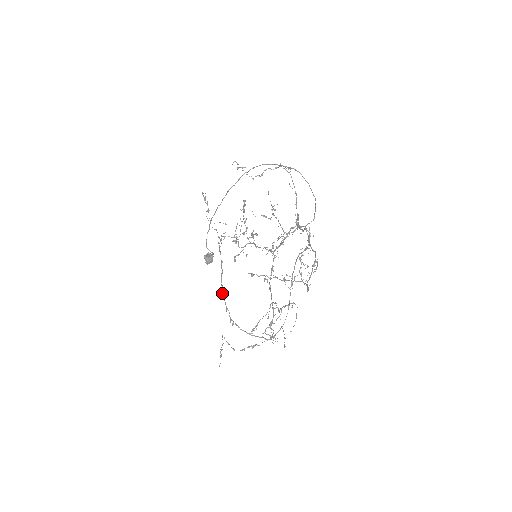
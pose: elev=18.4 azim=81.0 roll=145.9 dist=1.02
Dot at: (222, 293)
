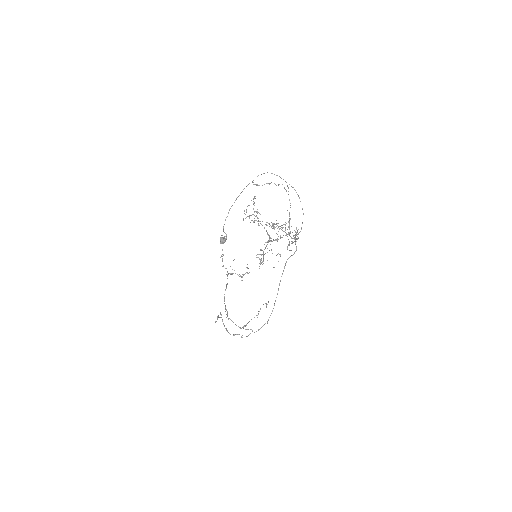
Dot at: (224, 300)
